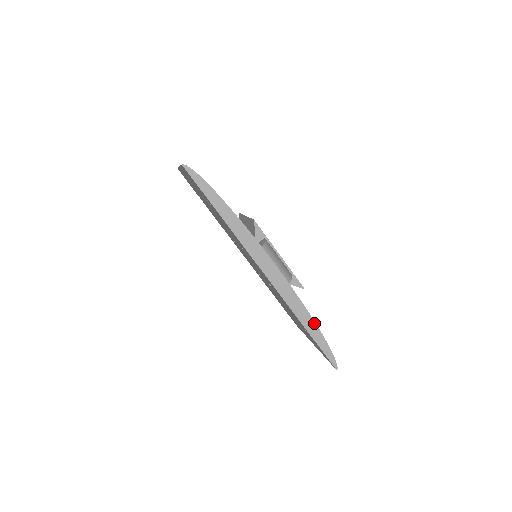
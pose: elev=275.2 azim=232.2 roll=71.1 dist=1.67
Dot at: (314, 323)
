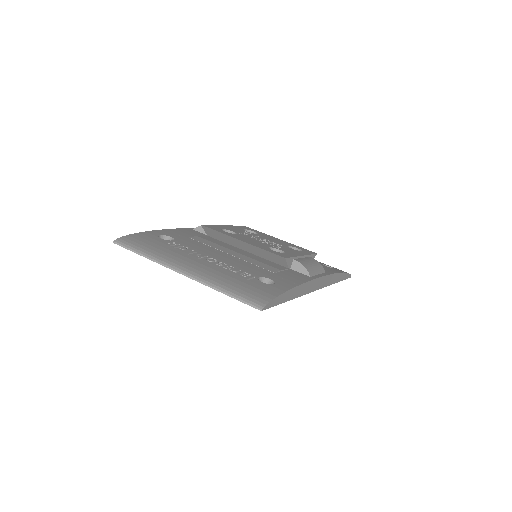
Dot at: (341, 274)
